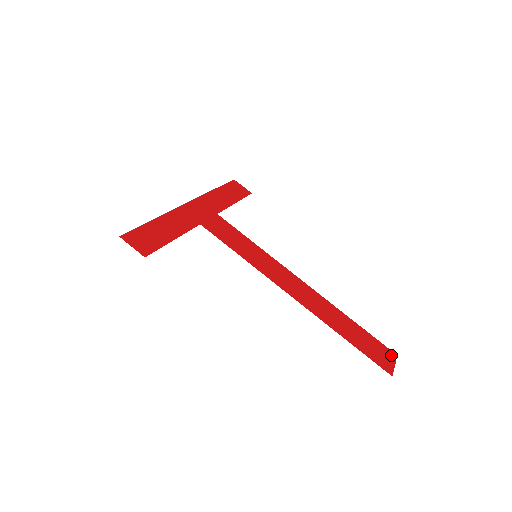
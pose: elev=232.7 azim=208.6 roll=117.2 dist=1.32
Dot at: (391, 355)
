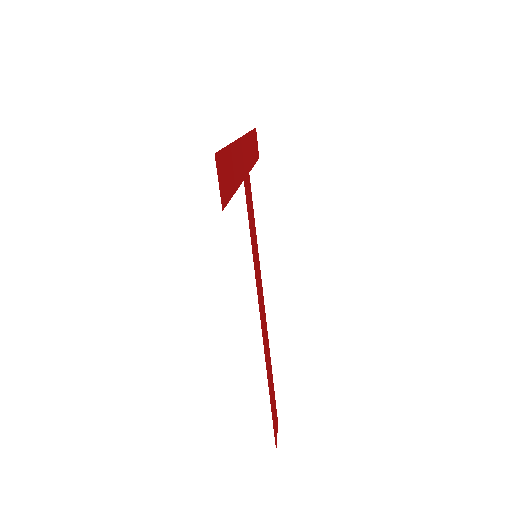
Dot at: (277, 423)
